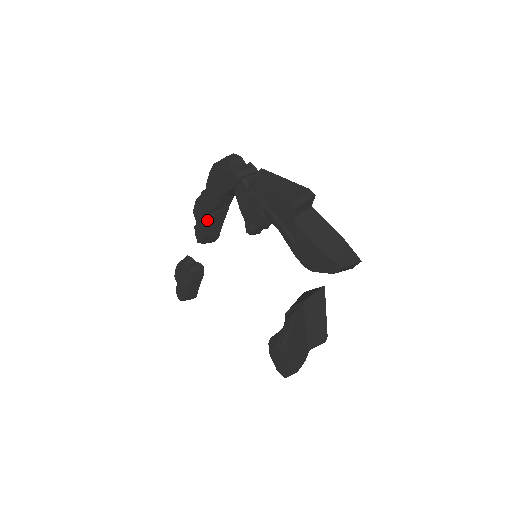
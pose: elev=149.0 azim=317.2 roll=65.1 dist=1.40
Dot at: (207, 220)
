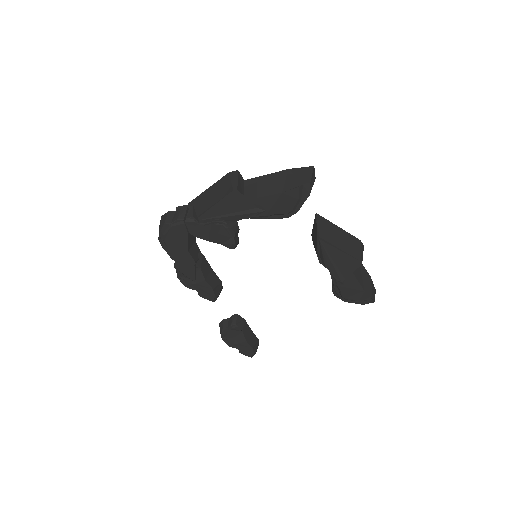
Dot at: (200, 279)
